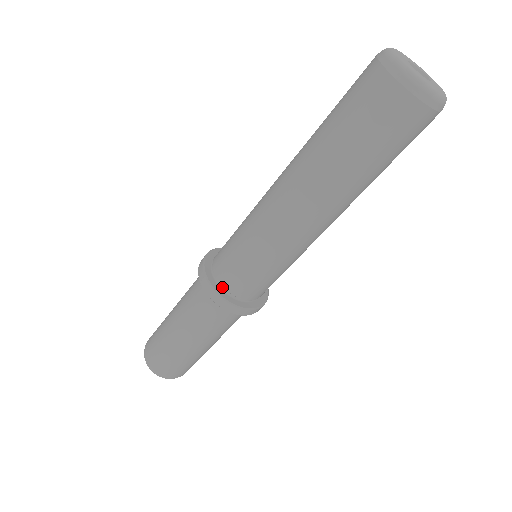
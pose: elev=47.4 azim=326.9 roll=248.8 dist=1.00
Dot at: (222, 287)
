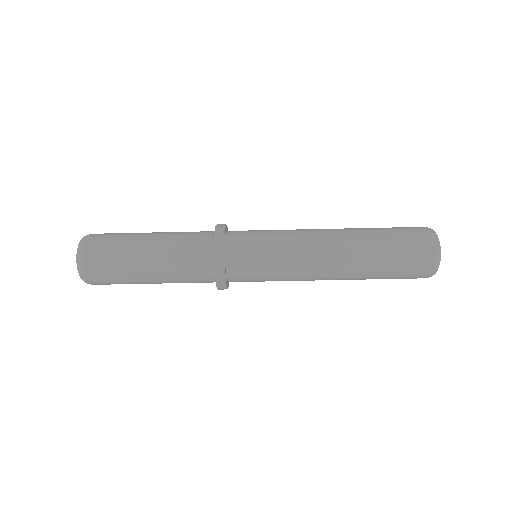
Dot at: (227, 270)
